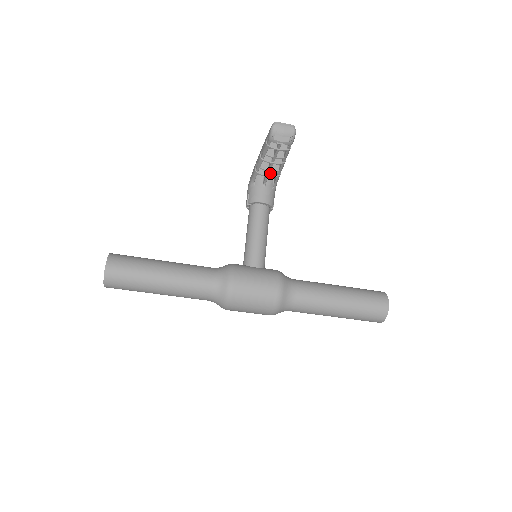
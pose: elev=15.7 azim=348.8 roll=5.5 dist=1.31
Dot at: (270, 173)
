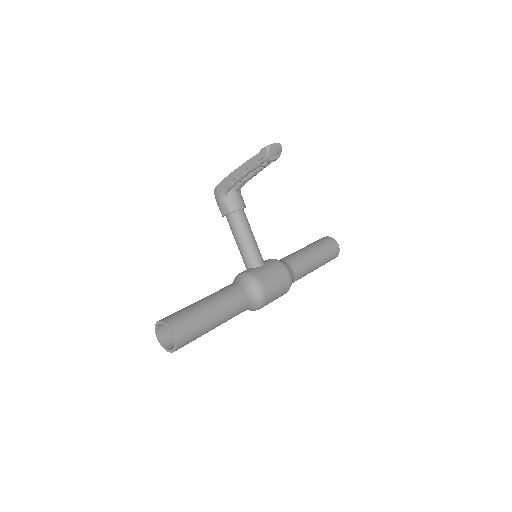
Dot at: occluded
